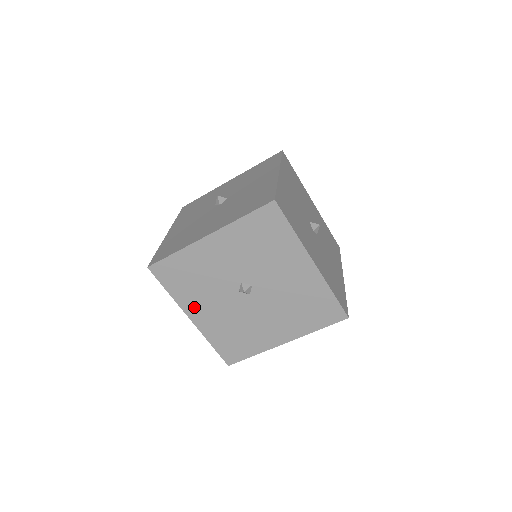
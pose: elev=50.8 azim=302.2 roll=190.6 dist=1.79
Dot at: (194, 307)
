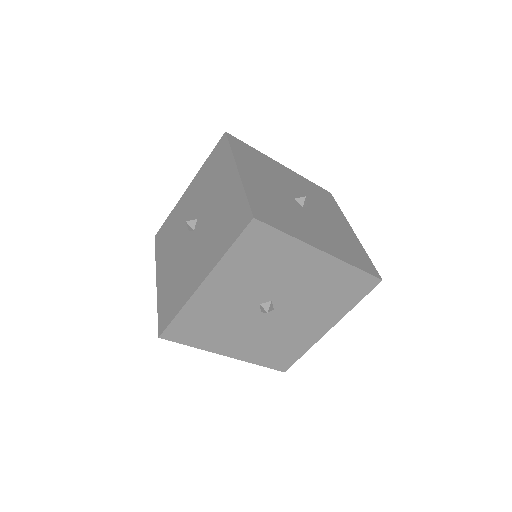
Dot at: (225, 345)
